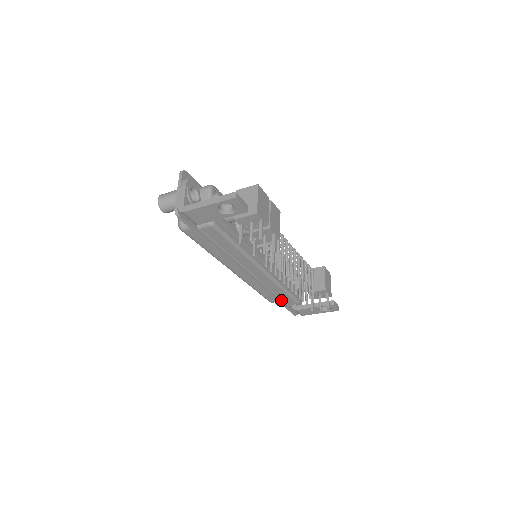
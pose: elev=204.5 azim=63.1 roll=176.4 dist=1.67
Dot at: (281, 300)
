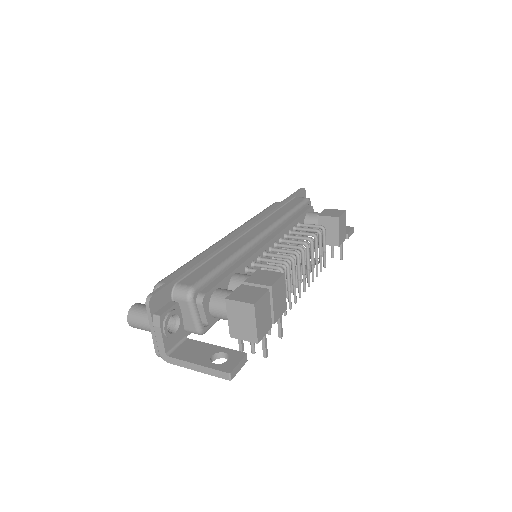
Dot at: occluded
